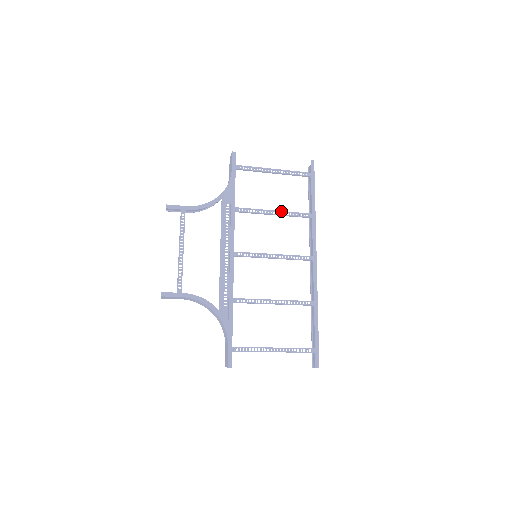
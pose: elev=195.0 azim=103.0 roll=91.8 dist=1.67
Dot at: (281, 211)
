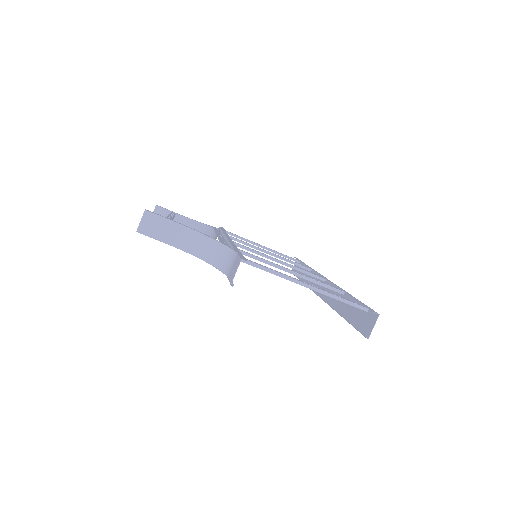
Dot at: (275, 254)
